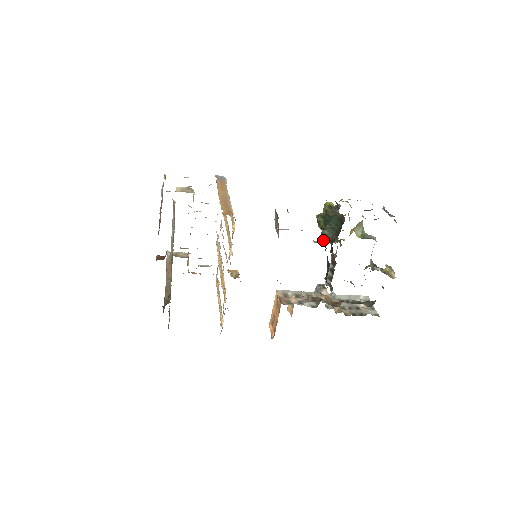
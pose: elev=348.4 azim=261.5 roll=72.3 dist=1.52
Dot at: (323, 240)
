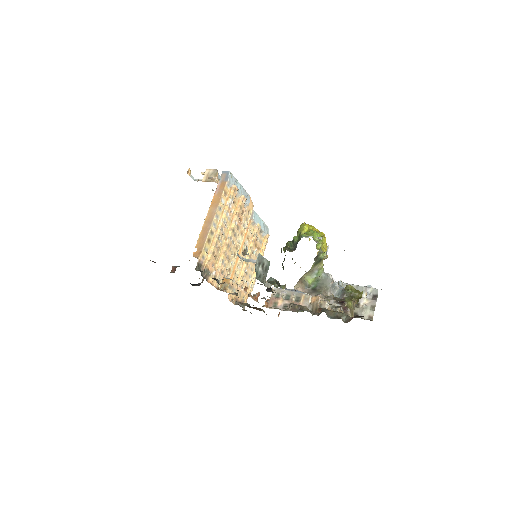
Dot at: occluded
